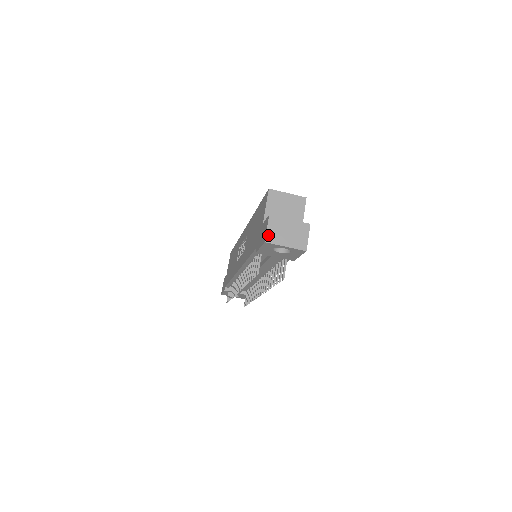
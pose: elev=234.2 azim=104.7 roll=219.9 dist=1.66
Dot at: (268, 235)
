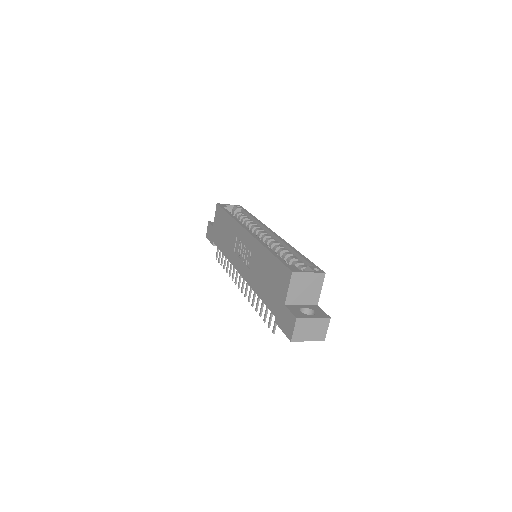
Dot at: (294, 336)
